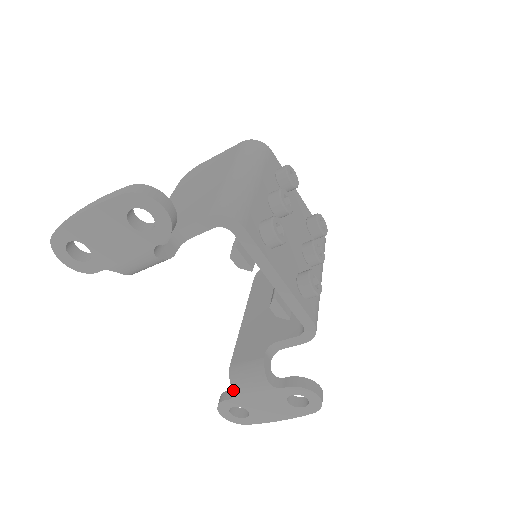
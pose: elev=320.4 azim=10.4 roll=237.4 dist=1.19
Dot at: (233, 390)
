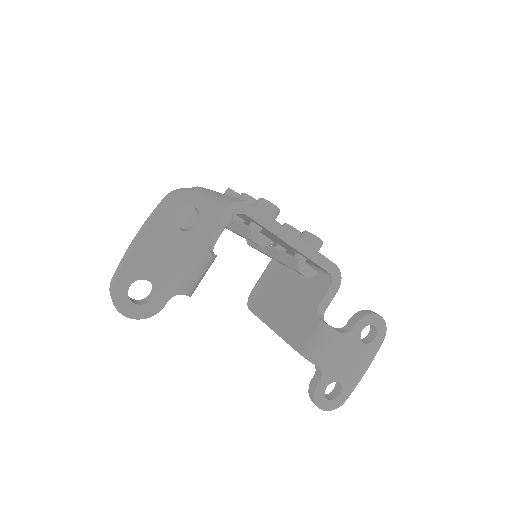
Dot at: (318, 367)
